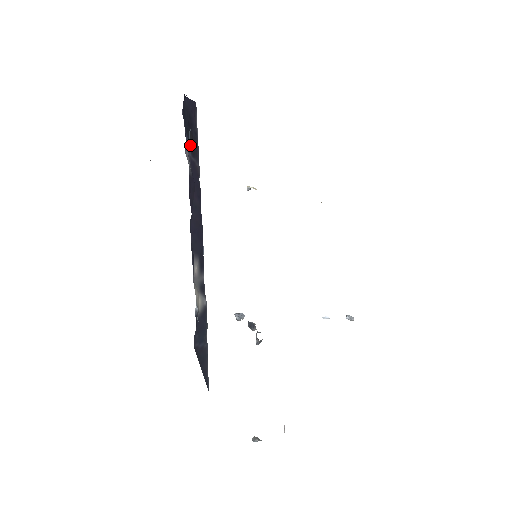
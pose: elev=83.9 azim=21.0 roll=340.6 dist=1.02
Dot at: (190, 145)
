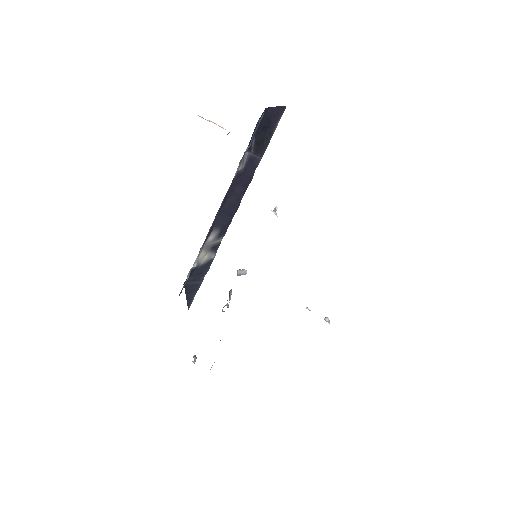
Dot at: (256, 145)
